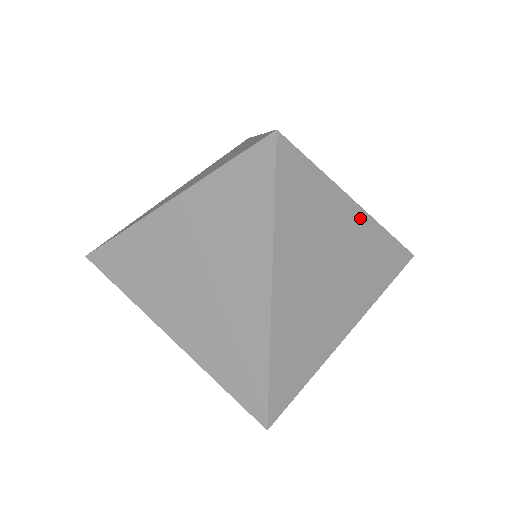
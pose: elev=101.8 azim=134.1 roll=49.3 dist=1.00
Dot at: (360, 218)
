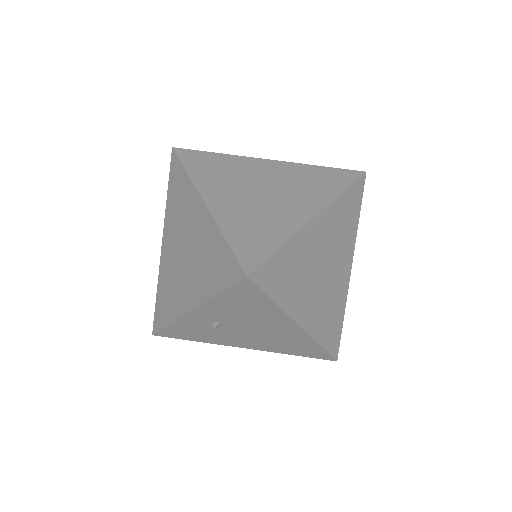
Dot at: (274, 164)
